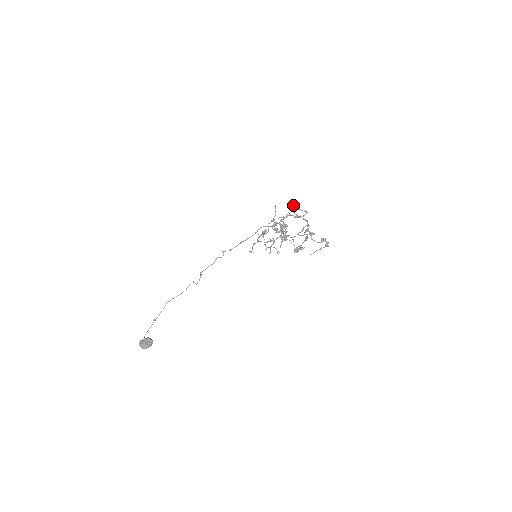
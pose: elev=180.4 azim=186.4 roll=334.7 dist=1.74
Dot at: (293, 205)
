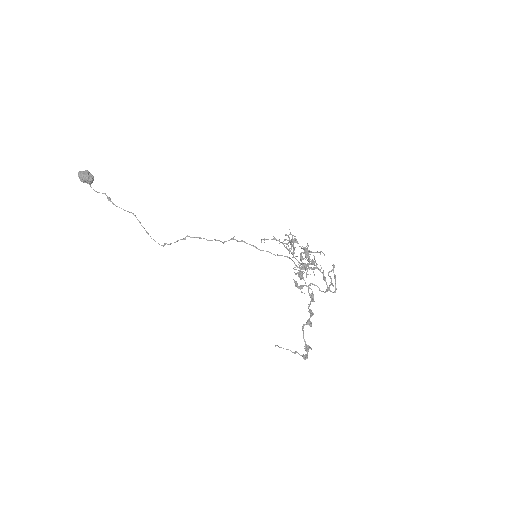
Dot at: occluded
